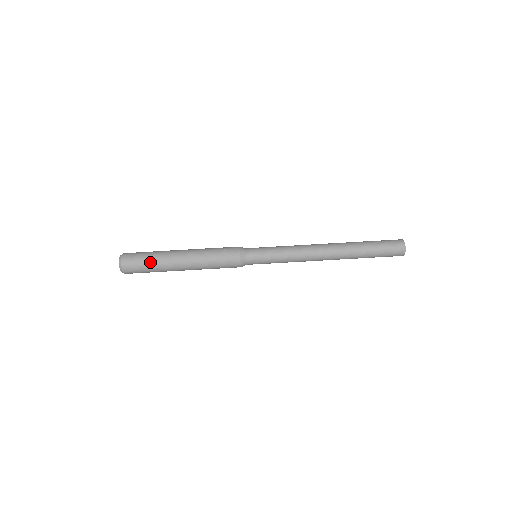
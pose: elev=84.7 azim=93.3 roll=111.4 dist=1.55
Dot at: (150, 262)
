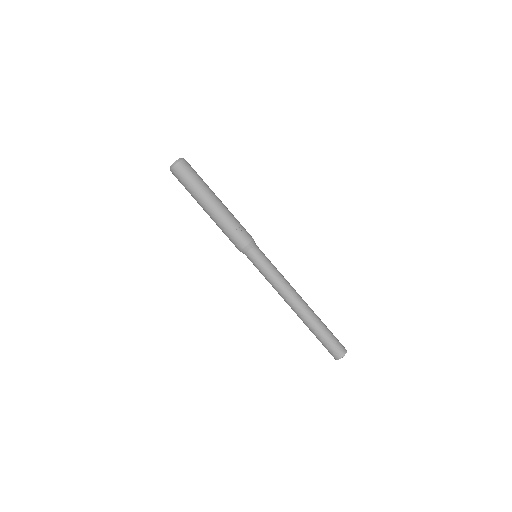
Dot at: (189, 187)
